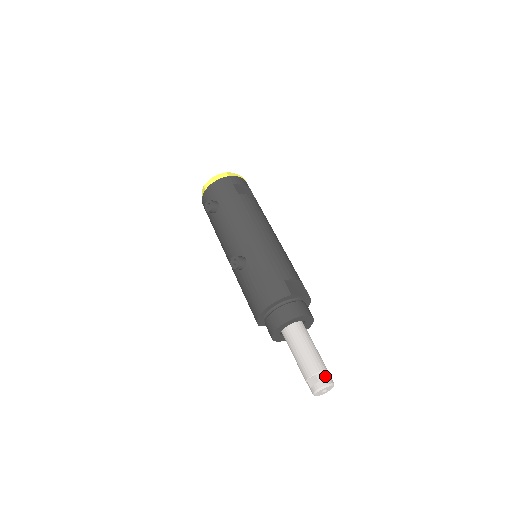
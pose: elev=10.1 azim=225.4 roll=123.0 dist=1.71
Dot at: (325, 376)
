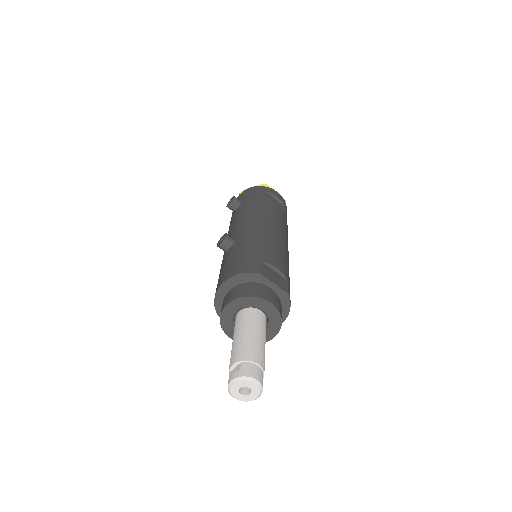
Dot at: (252, 368)
